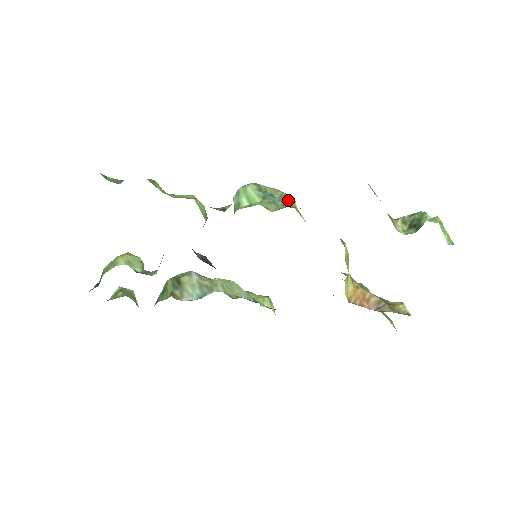
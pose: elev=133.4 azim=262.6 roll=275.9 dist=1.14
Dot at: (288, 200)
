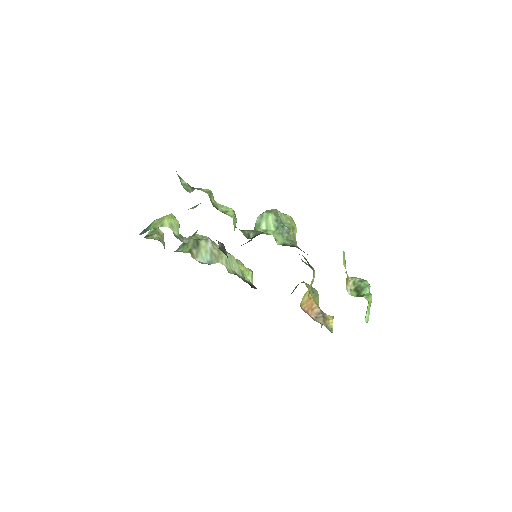
Dot at: (292, 232)
